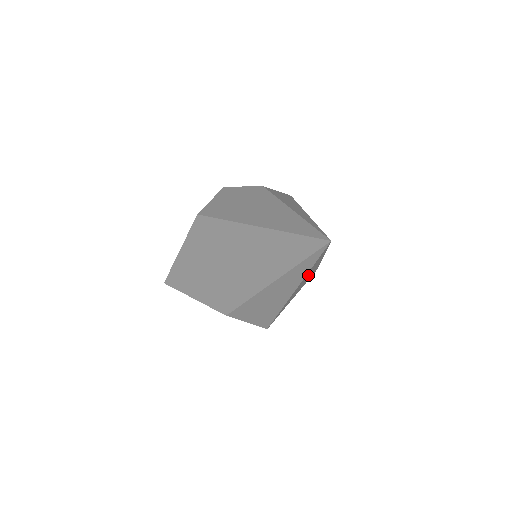
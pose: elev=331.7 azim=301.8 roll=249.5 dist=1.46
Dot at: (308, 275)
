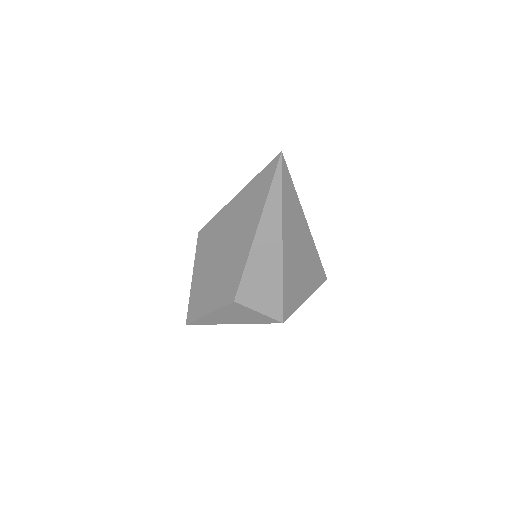
Dot at: (296, 236)
